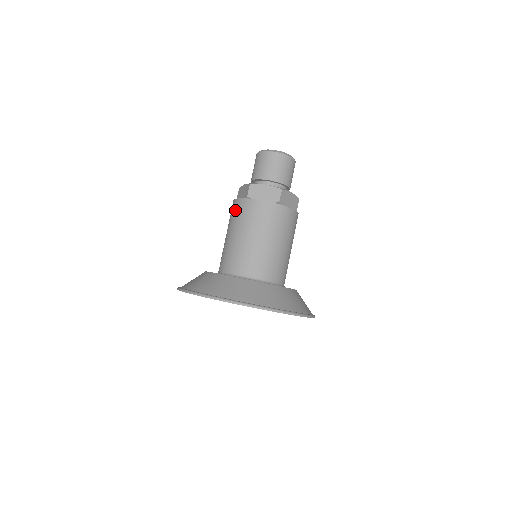
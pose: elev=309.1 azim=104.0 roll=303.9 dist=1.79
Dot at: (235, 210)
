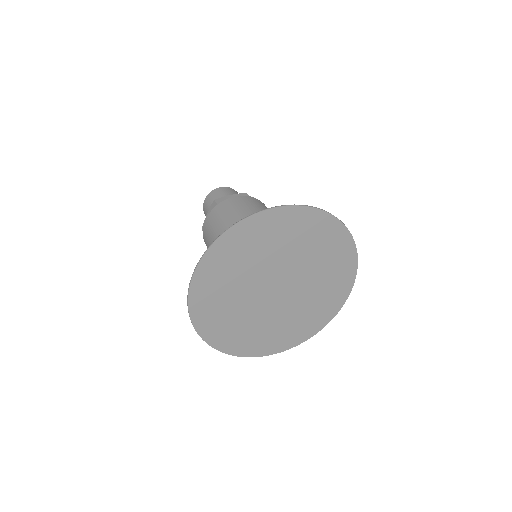
Dot at: (212, 220)
